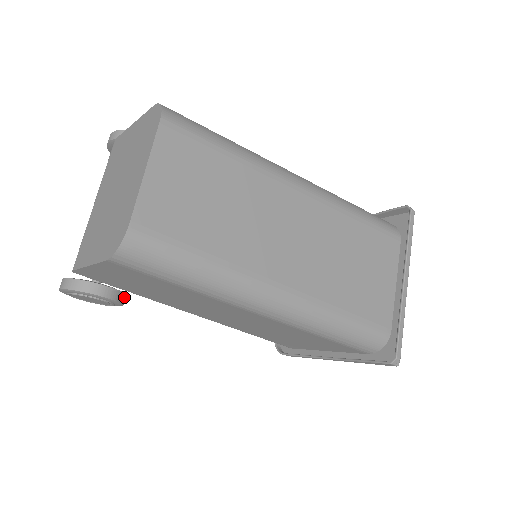
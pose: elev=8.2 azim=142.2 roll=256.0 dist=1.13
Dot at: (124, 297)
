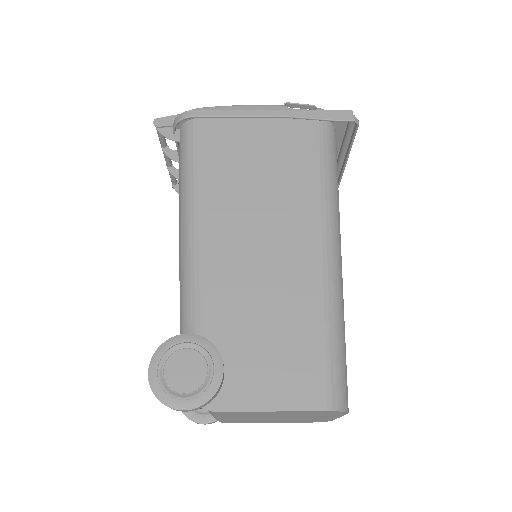
Dot at: occluded
